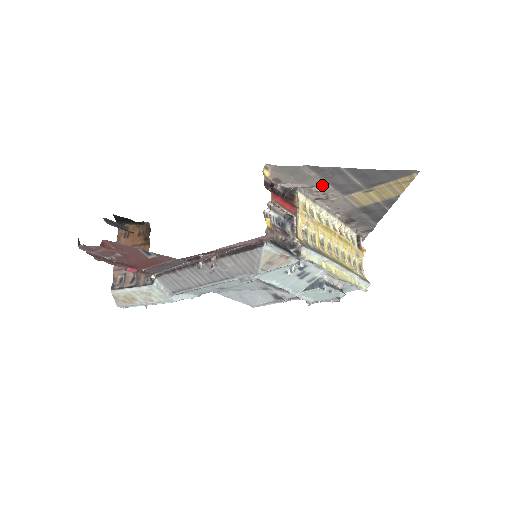
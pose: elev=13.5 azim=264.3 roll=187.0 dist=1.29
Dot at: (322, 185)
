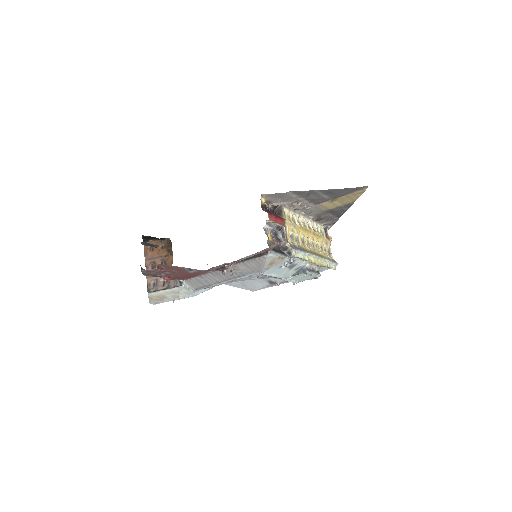
Dot at: (301, 201)
